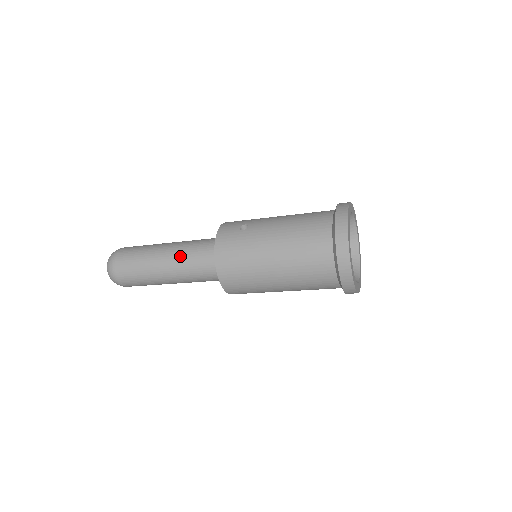
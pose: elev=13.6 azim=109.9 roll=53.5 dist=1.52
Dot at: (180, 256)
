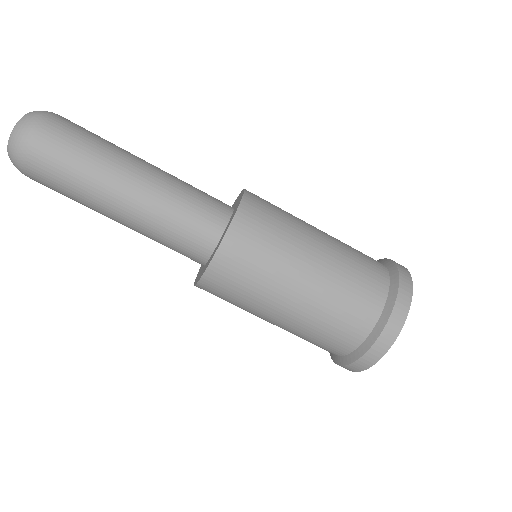
Dot at: (173, 176)
